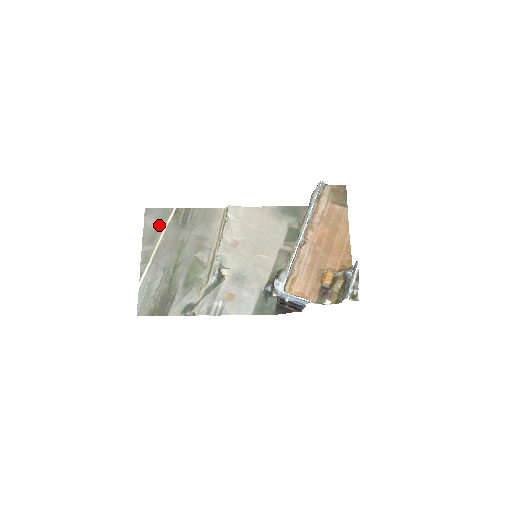
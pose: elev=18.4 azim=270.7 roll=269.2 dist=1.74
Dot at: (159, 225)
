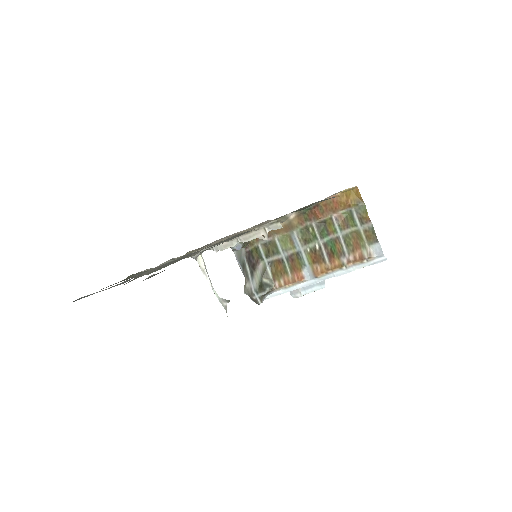
Dot at: occluded
